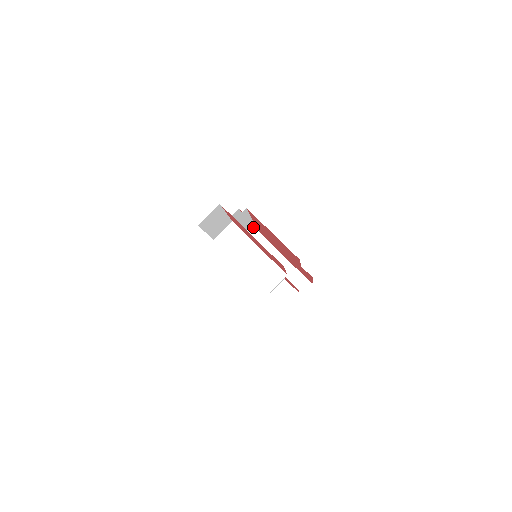
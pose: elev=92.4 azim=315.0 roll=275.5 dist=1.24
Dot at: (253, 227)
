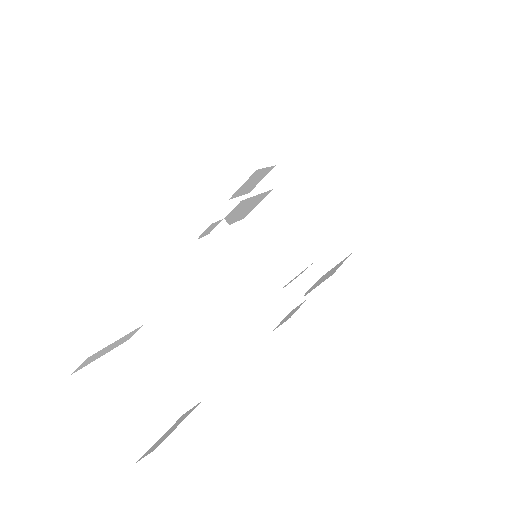
Dot at: (285, 177)
